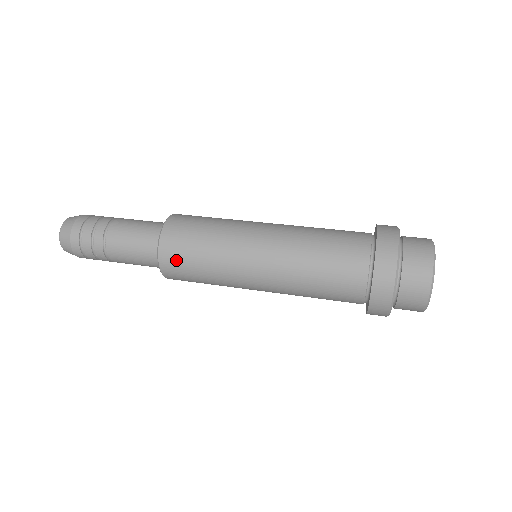
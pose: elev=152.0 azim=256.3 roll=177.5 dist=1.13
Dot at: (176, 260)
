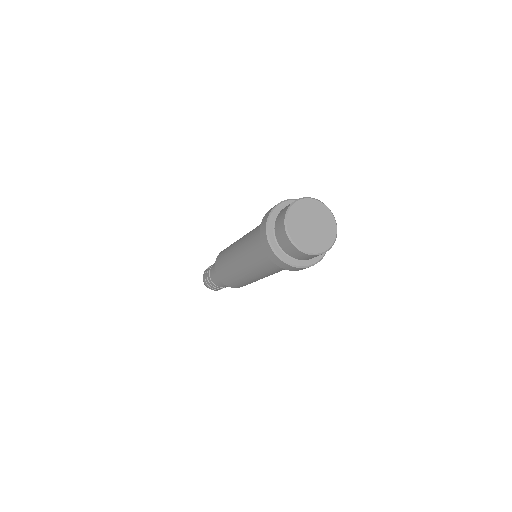
Dot at: (223, 278)
